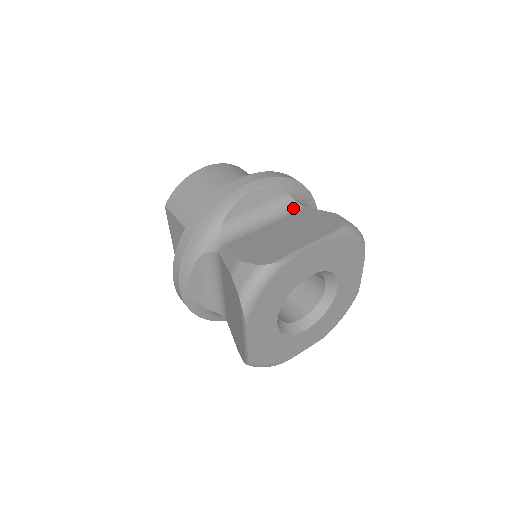
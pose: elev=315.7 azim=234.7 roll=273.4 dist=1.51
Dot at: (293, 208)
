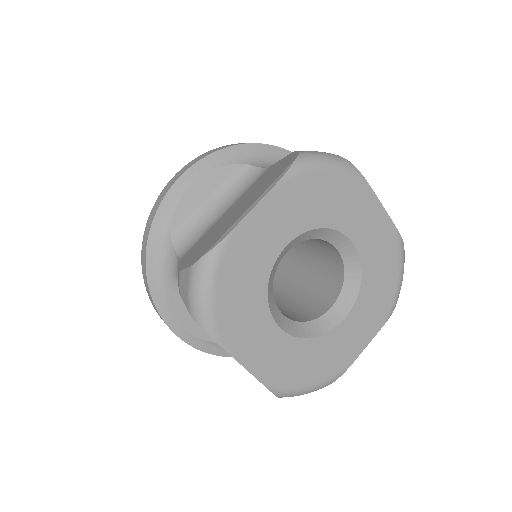
Dot at: (255, 176)
